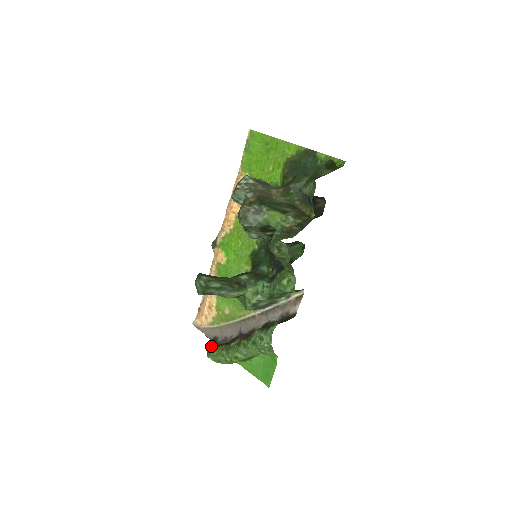
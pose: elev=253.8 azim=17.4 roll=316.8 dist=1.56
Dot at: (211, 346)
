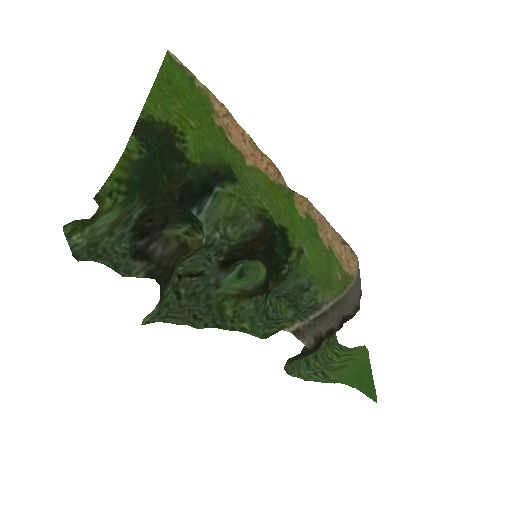
Dot at: occluded
